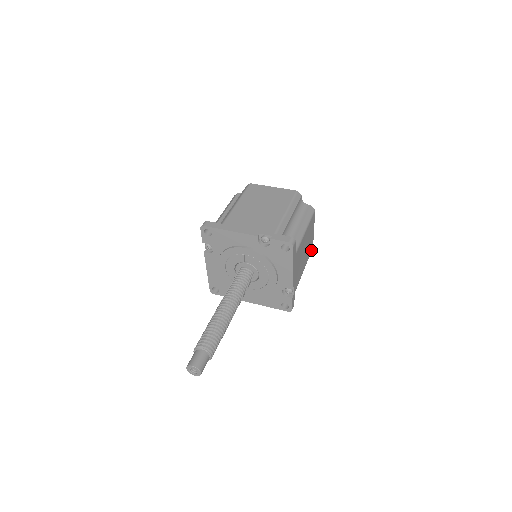
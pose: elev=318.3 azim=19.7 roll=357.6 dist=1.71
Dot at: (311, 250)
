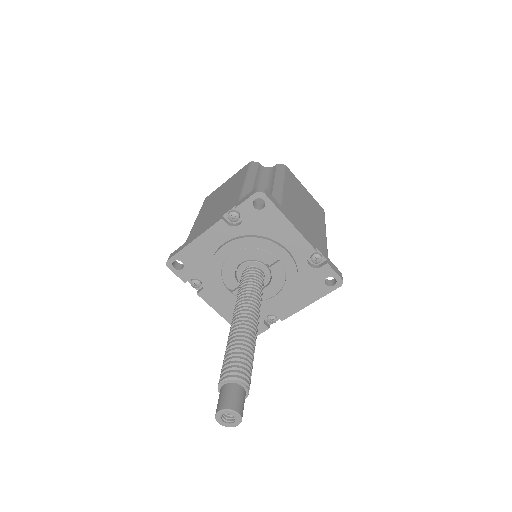
Dot at: occluded
